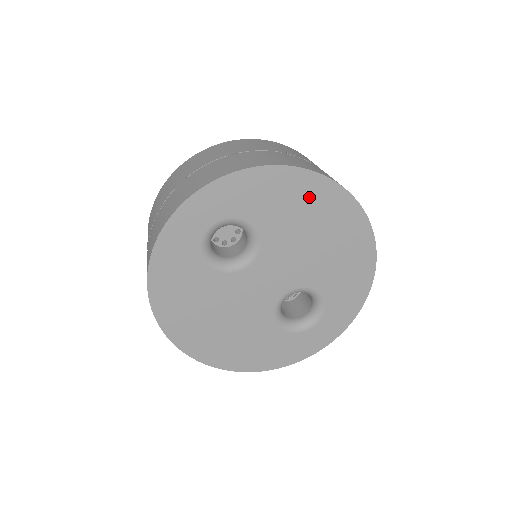
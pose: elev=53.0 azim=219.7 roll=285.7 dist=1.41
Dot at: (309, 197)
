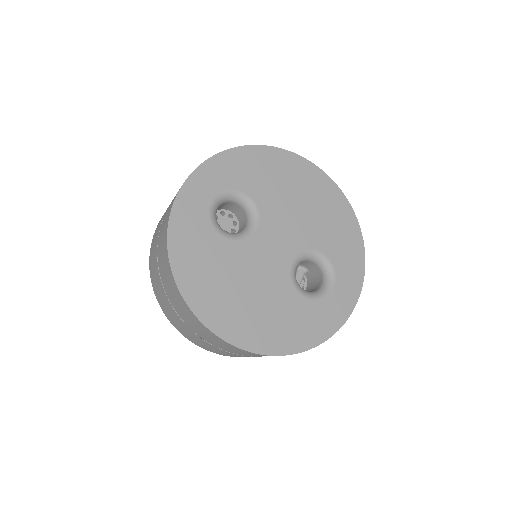
Dot at: (284, 168)
